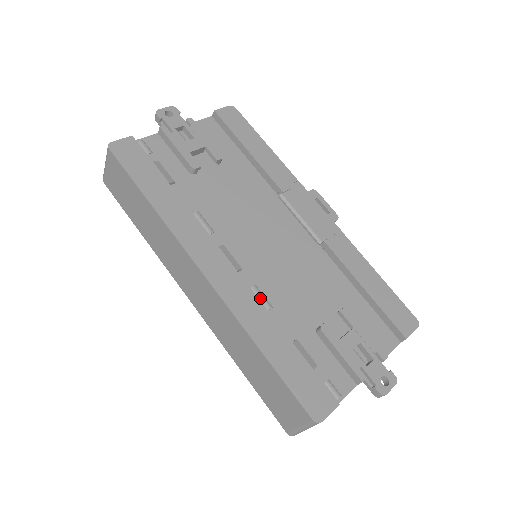
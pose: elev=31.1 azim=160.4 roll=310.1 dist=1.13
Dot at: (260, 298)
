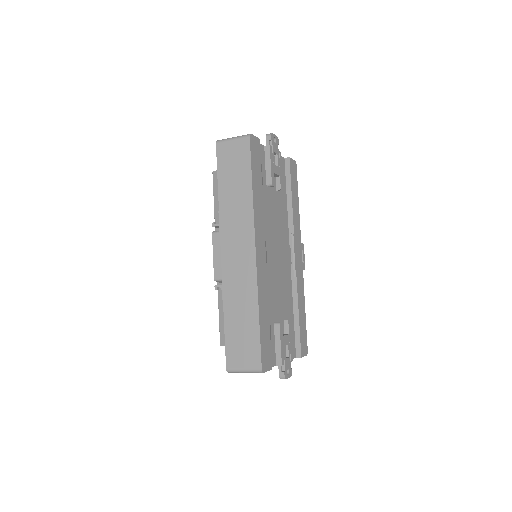
Dot at: occluded
